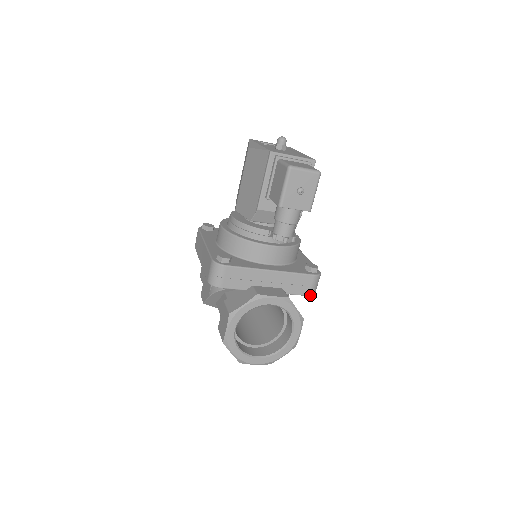
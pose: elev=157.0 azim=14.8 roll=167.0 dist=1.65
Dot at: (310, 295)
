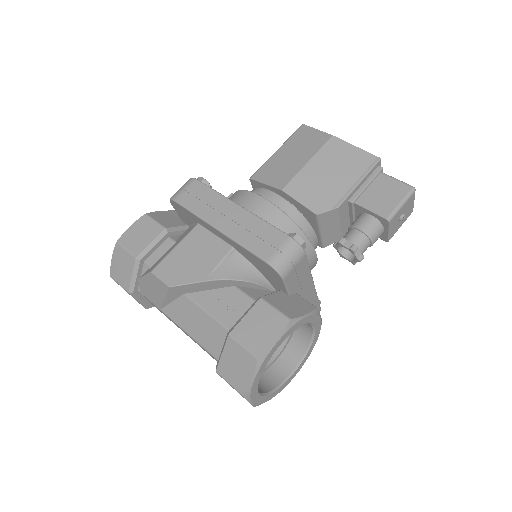
Dot at: occluded
